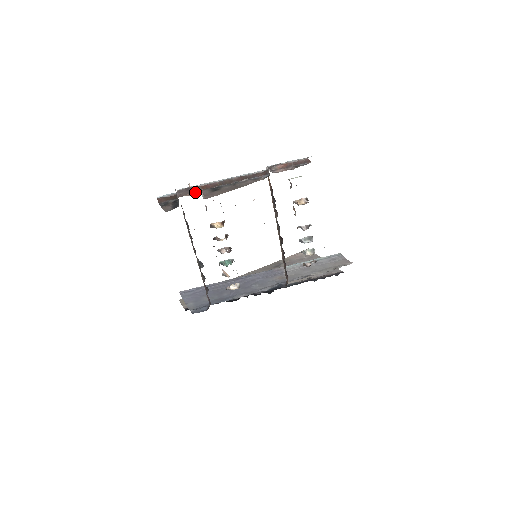
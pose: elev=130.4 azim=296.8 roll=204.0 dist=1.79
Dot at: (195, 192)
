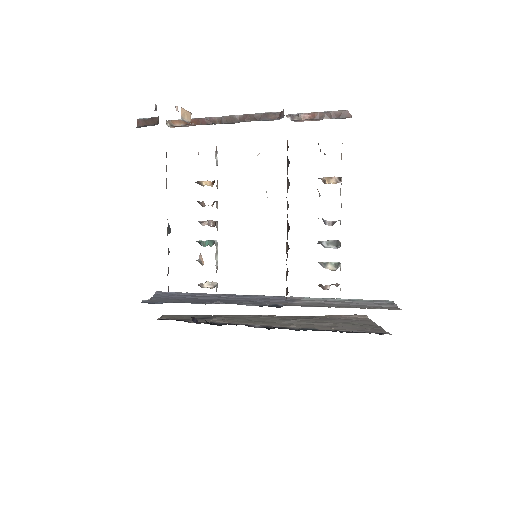
Dot at: (186, 126)
